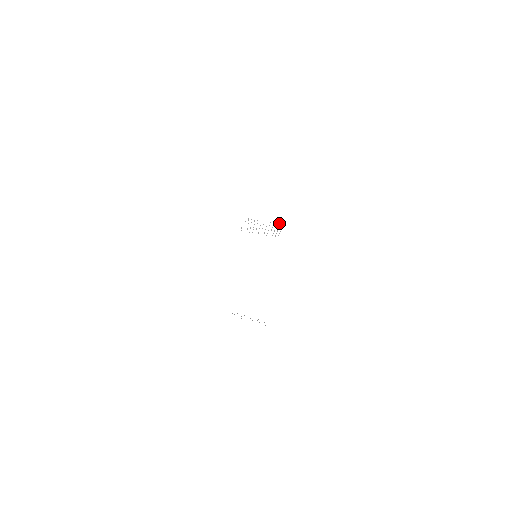
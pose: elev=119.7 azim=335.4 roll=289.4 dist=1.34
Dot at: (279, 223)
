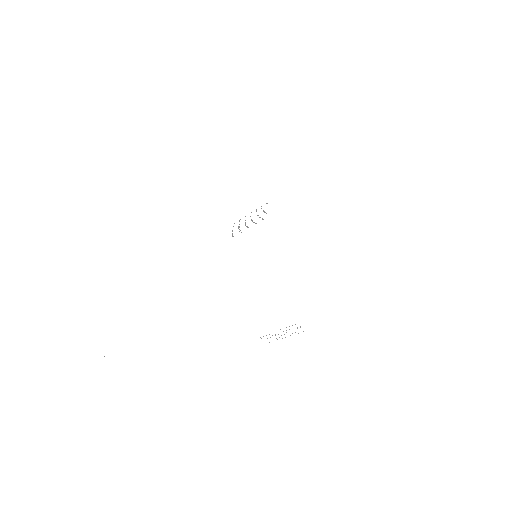
Dot at: occluded
